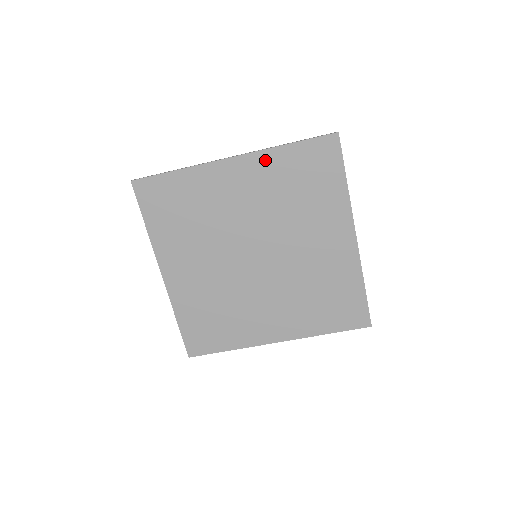
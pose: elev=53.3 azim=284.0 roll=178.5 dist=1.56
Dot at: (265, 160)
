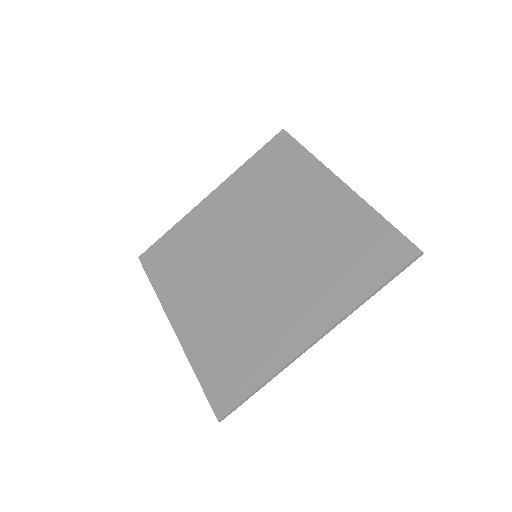
Dot at: (236, 180)
